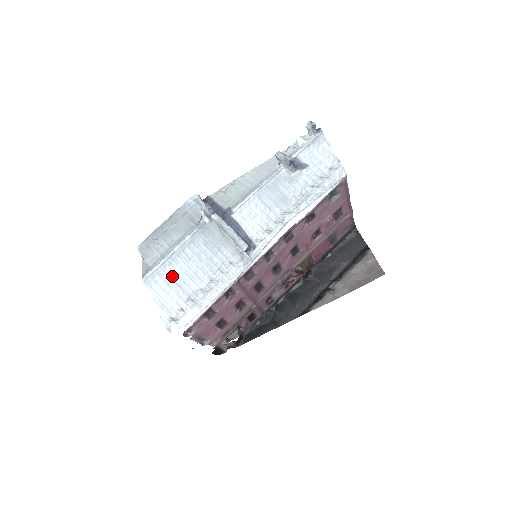
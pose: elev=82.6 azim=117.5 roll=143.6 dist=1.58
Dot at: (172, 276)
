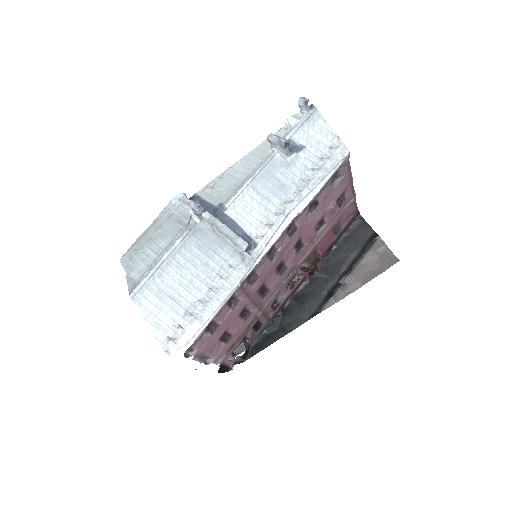
Dot at: (164, 289)
